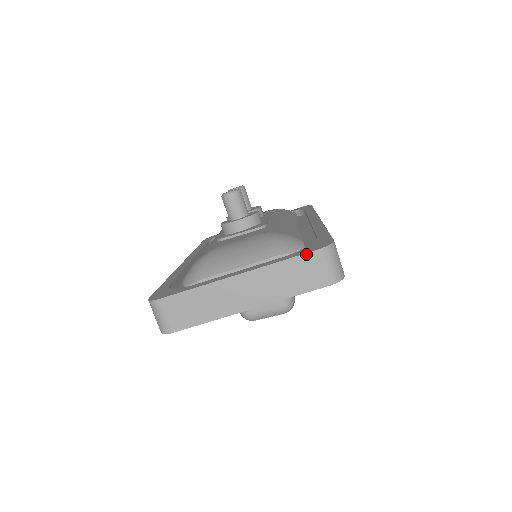
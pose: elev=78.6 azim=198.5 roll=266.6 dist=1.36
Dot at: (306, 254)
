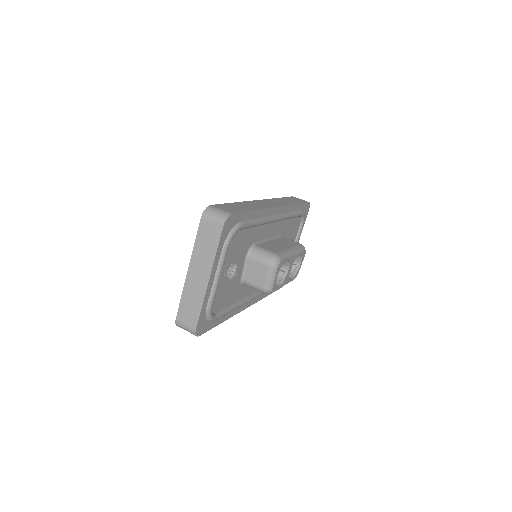
Dot at: (199, 226)
